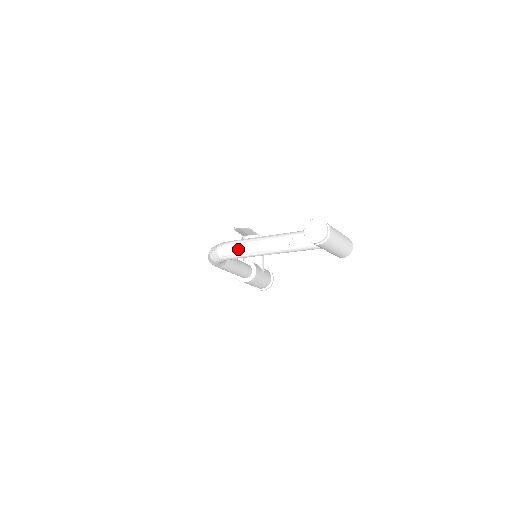
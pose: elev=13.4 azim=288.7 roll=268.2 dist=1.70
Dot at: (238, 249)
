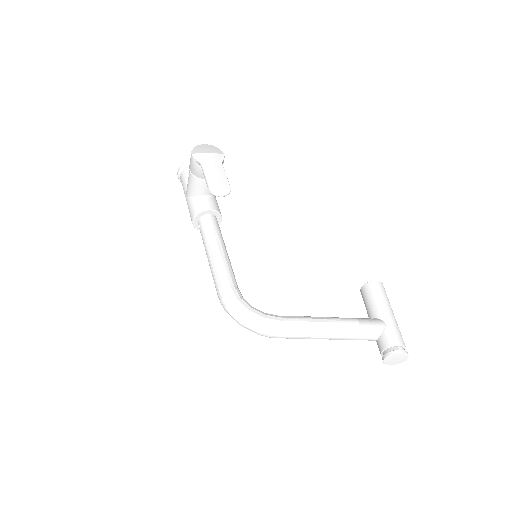
Dot at: (291, 338)
